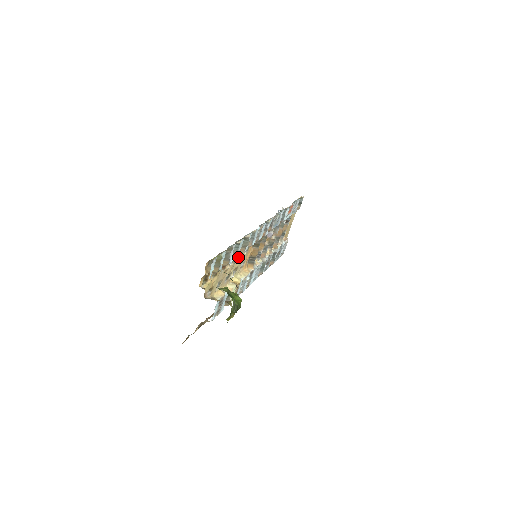
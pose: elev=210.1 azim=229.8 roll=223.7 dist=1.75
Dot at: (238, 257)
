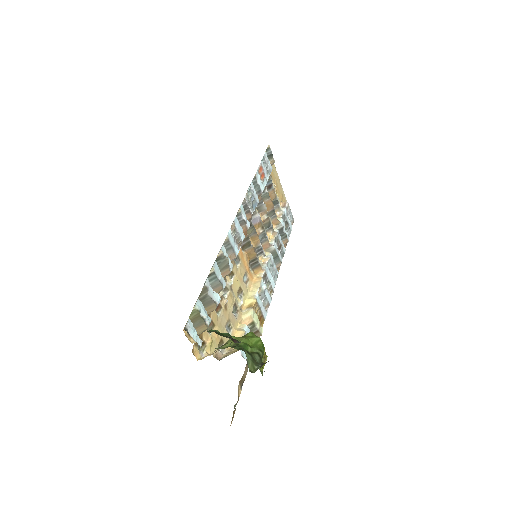
Dot at: (230, 280)
